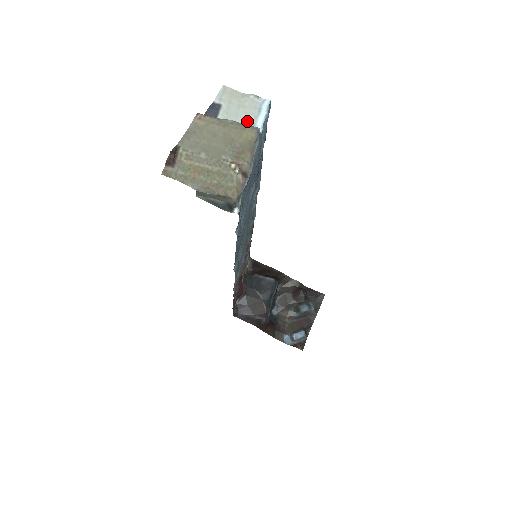
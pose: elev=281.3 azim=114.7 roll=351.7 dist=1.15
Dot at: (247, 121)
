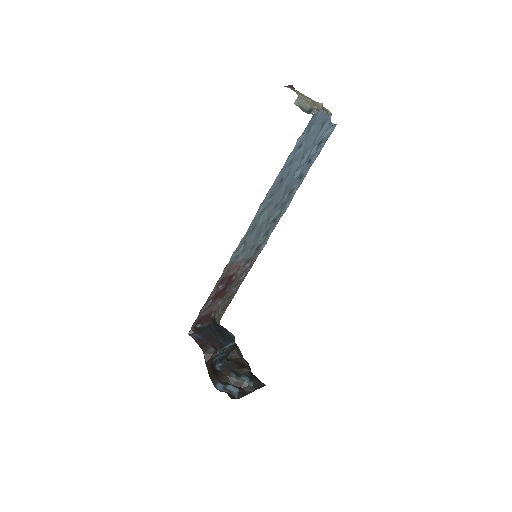
Dot at: occluded
